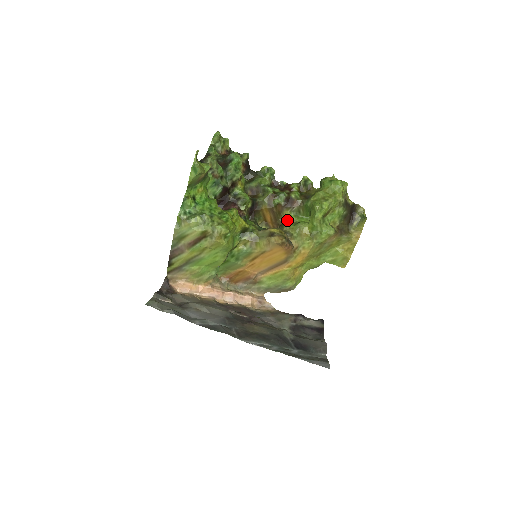
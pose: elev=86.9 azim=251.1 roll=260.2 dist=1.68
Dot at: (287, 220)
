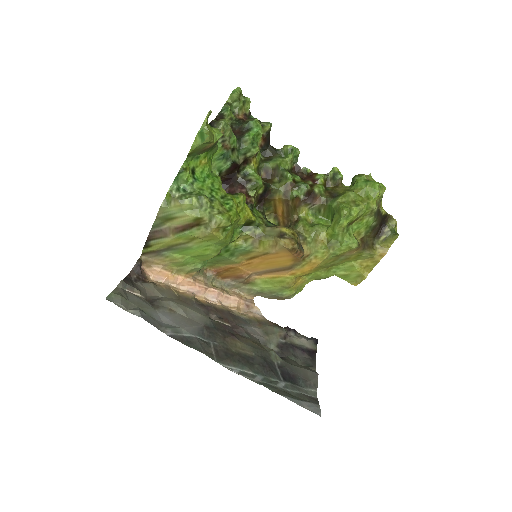
Dot at: (303, 218)
